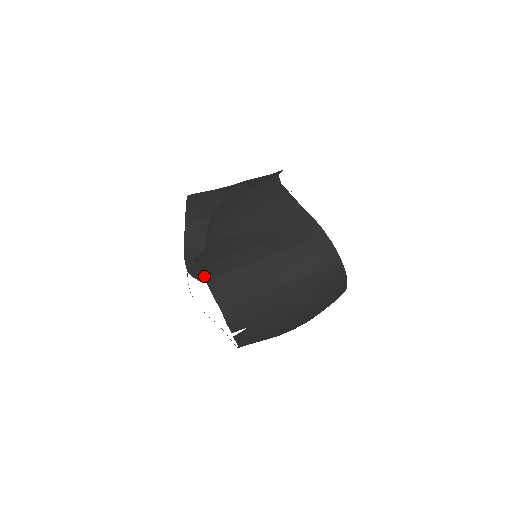
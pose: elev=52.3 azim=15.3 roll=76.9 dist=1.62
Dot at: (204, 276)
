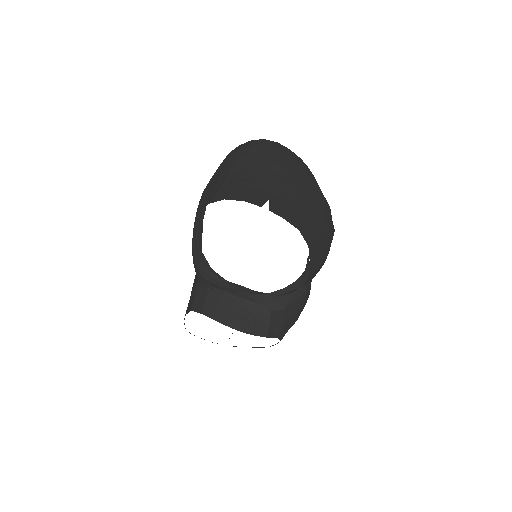
Dot at: (196, 221)
